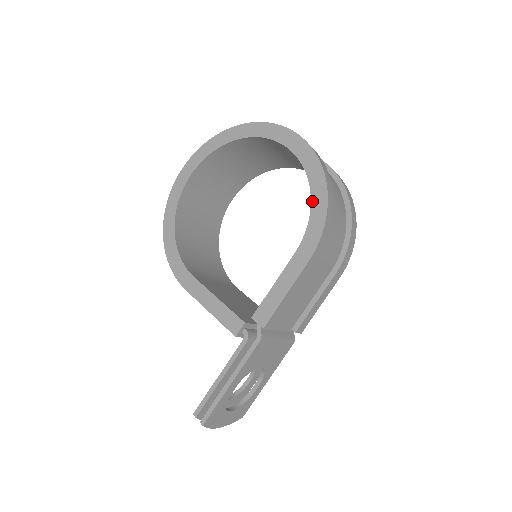
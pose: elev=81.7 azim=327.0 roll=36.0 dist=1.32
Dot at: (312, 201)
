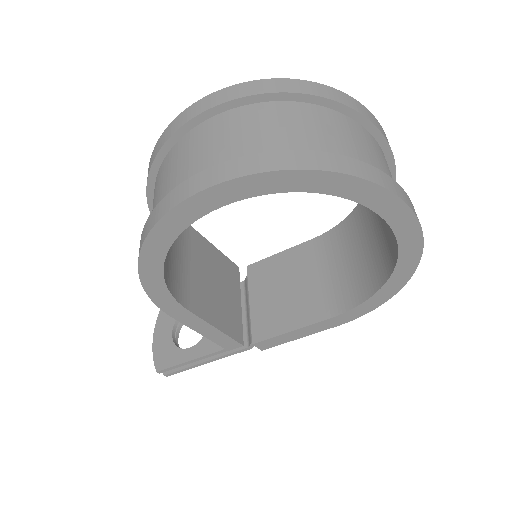
Dot at: (378, 293)
